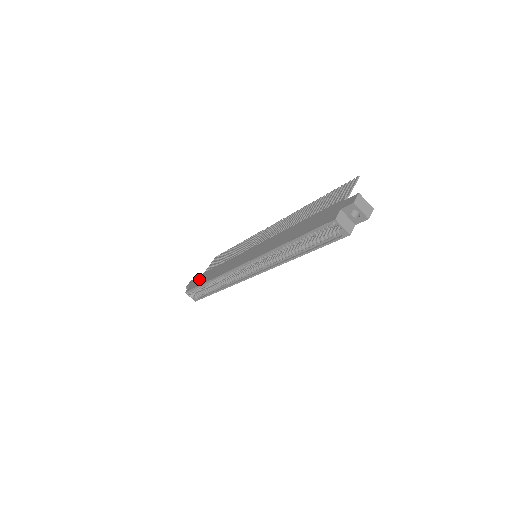
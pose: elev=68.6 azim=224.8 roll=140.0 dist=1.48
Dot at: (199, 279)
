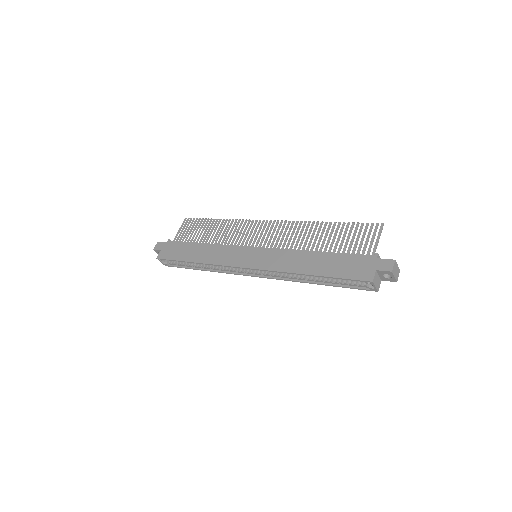
Dot at: (175, 249)
